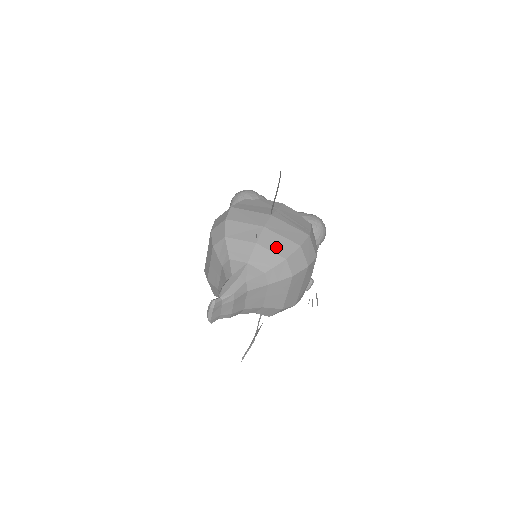
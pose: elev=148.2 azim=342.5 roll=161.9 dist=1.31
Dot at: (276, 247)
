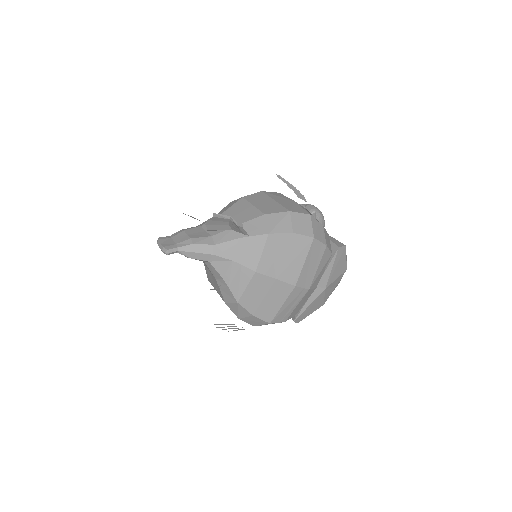
Dot at: occluded
